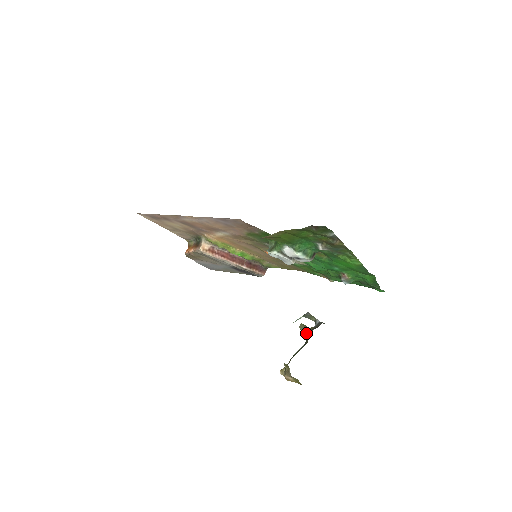
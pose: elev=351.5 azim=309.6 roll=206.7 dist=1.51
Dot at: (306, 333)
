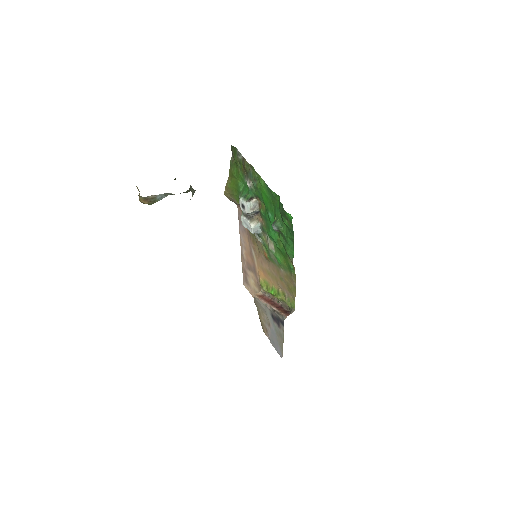
Dot at: occluded
